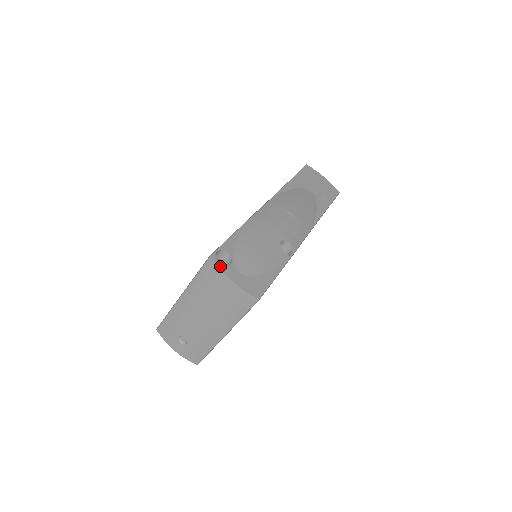
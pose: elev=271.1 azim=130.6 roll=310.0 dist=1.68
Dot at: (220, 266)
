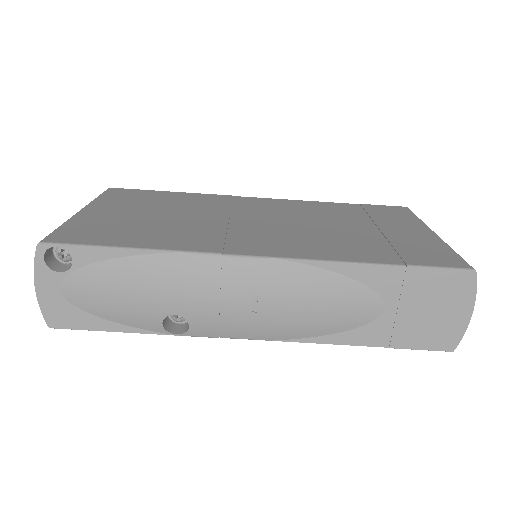
Dot at: (39, 263)
